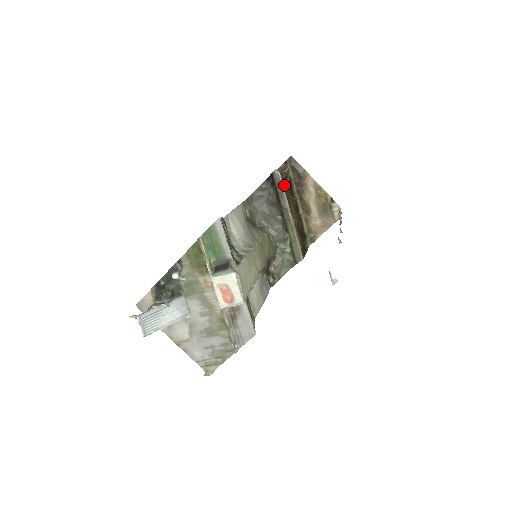
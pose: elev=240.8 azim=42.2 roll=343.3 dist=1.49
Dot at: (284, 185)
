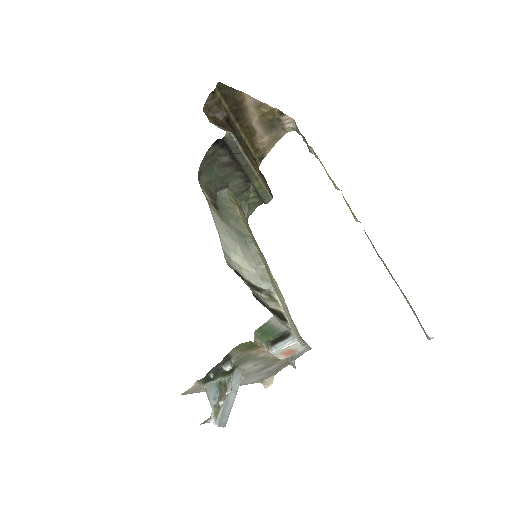
Dot at: (239, 143)
